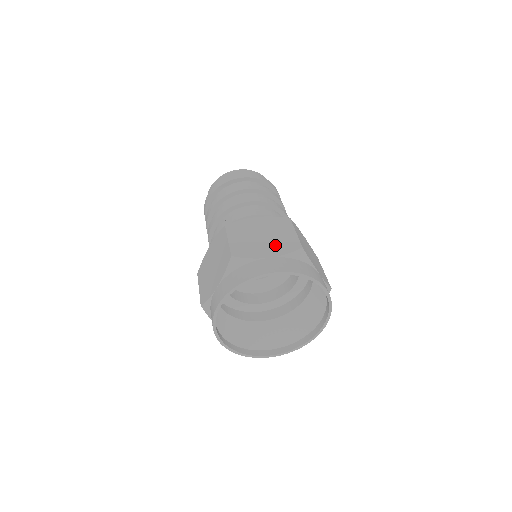
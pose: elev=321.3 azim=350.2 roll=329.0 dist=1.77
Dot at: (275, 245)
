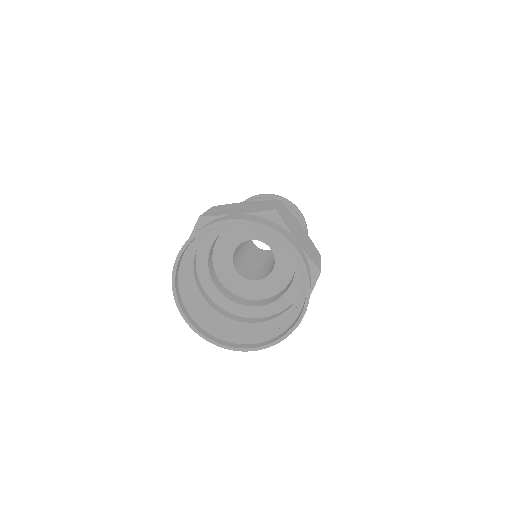
Dot at: (249, 209)
